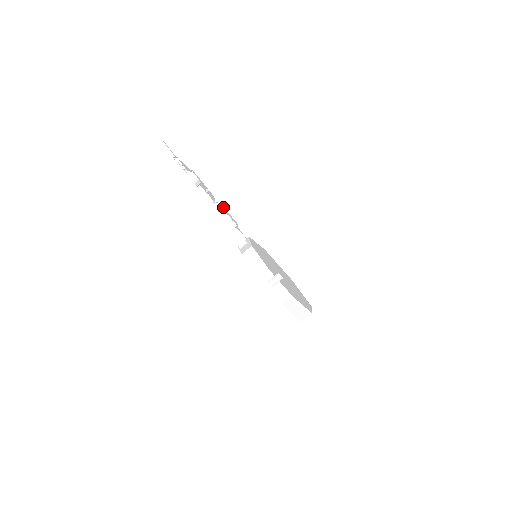
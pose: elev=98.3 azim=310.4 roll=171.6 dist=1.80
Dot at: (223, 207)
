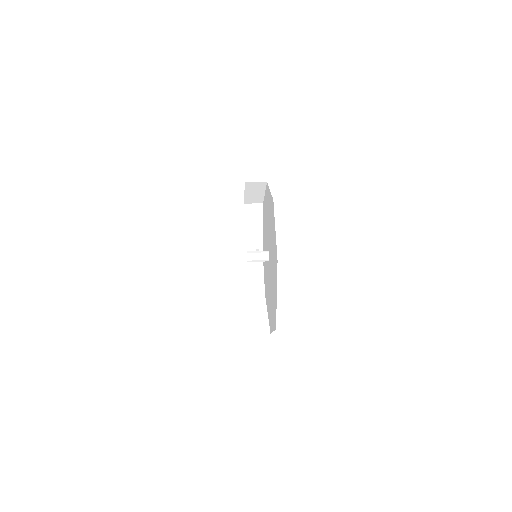
Dot at: occluded
